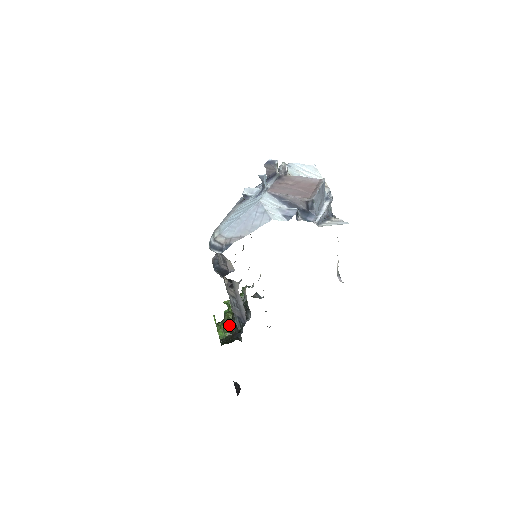
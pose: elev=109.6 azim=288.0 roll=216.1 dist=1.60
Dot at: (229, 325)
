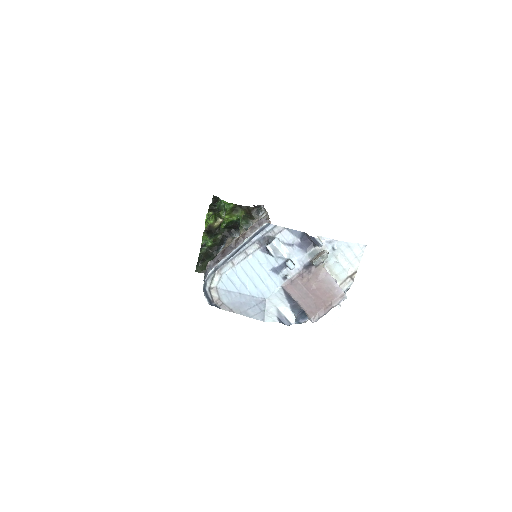
Dot at: (219, 219)
